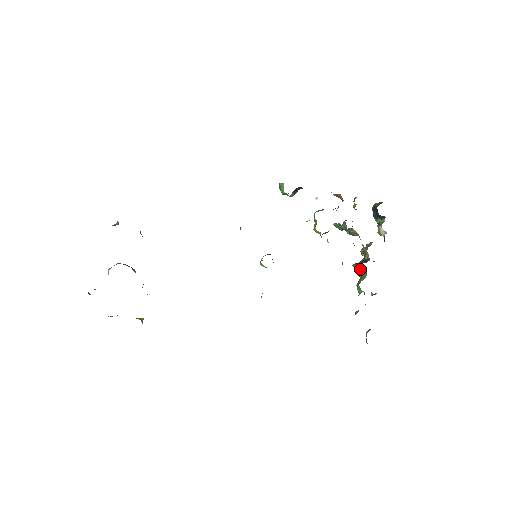
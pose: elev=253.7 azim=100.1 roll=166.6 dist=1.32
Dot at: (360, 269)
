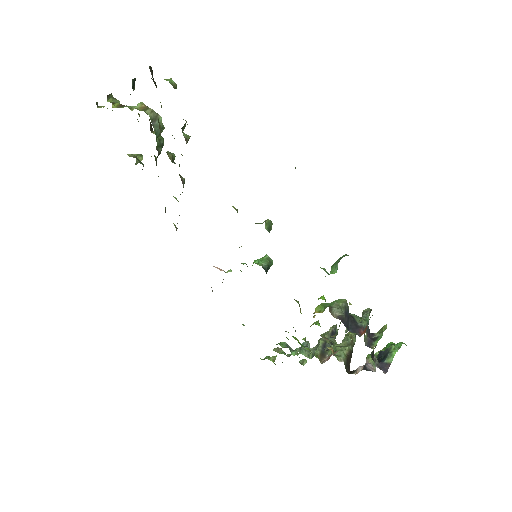
Dot at: (319, 345)
